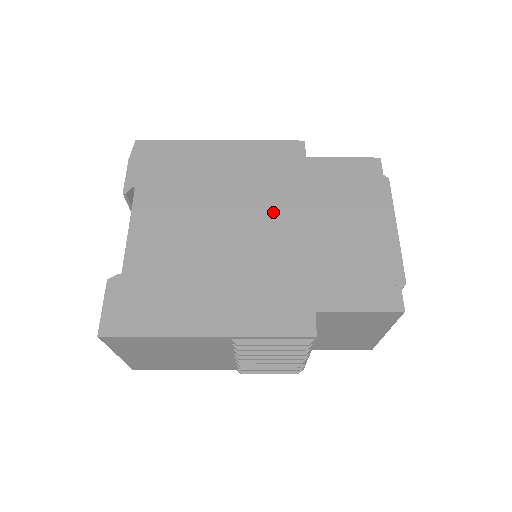
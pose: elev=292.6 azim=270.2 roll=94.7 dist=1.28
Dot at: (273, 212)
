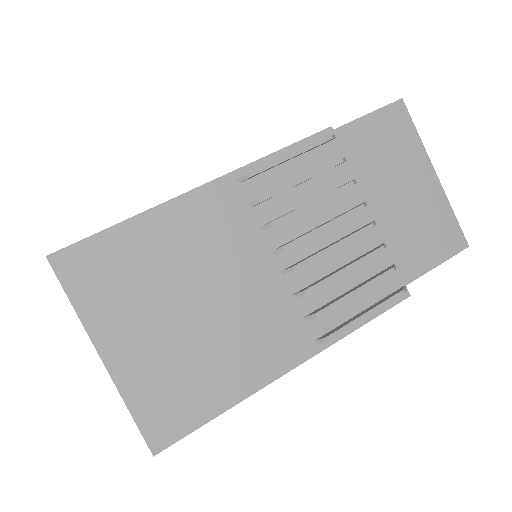
Dot at: occluded
